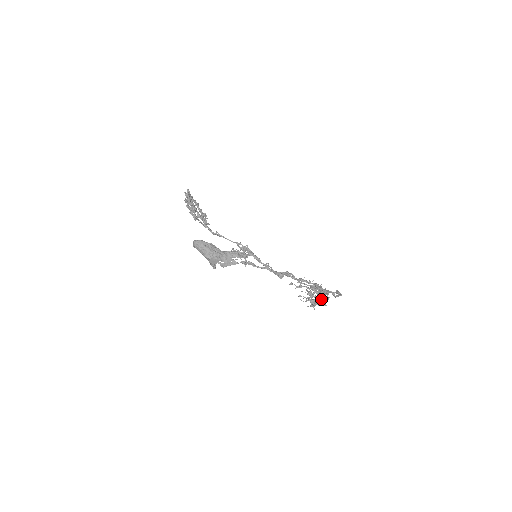
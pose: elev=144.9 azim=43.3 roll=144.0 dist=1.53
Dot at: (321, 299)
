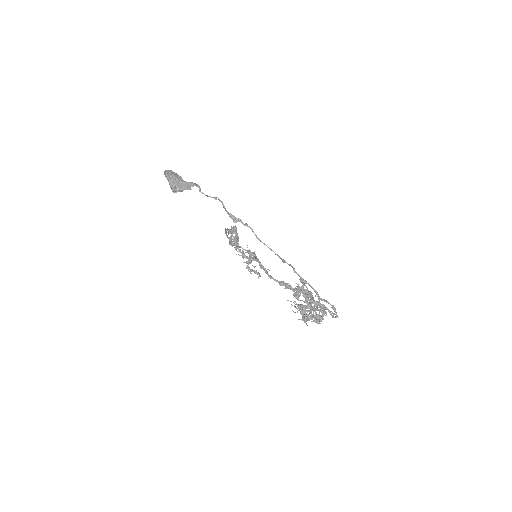
Dot at: (310, 308)
